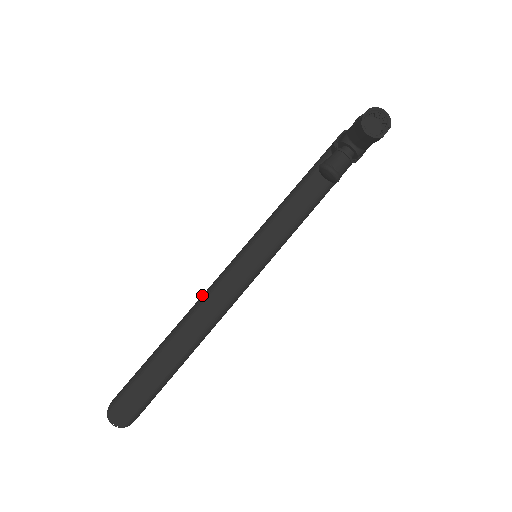
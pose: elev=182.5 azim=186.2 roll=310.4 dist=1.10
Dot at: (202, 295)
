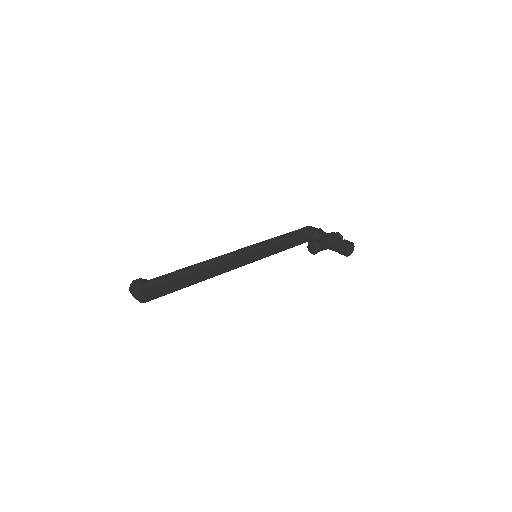
Dot at: (222, 256)
